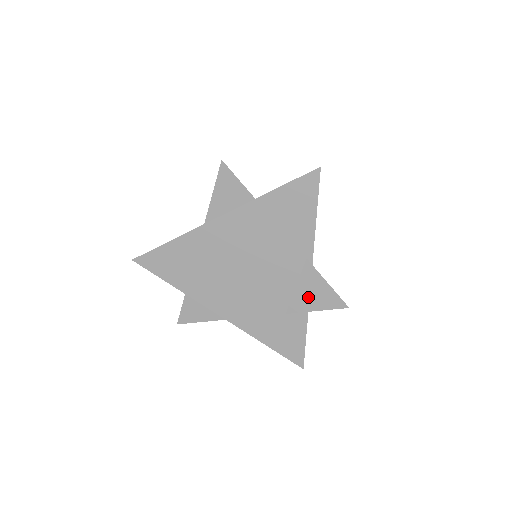
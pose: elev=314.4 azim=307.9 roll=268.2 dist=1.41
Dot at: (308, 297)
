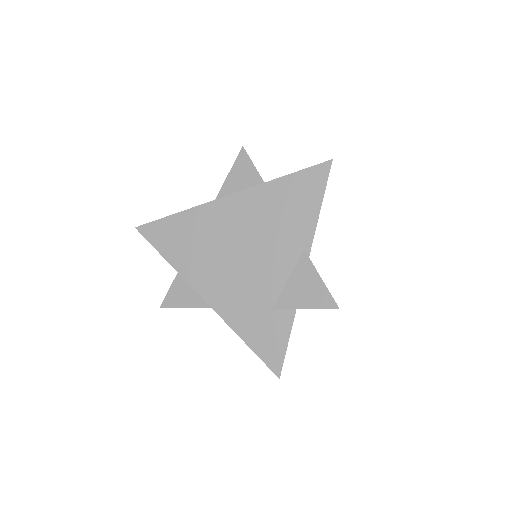
Dot at: (299, 292)
